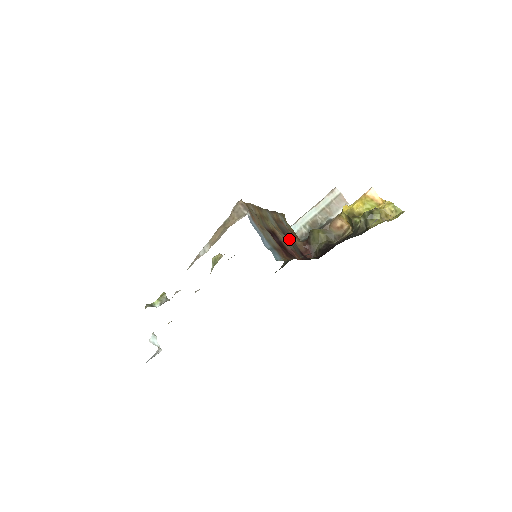
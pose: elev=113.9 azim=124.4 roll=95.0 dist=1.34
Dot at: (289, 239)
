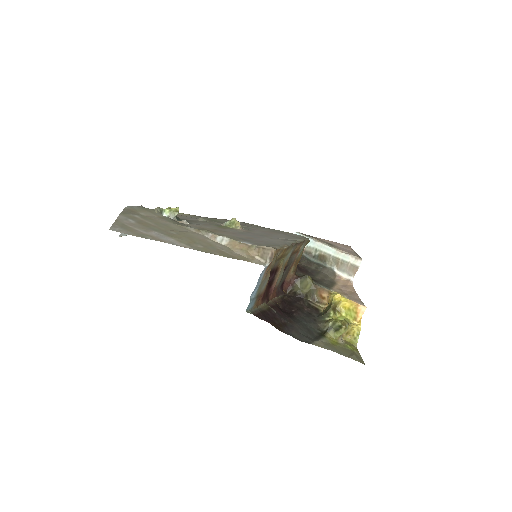
Dot at: (286, 271)
